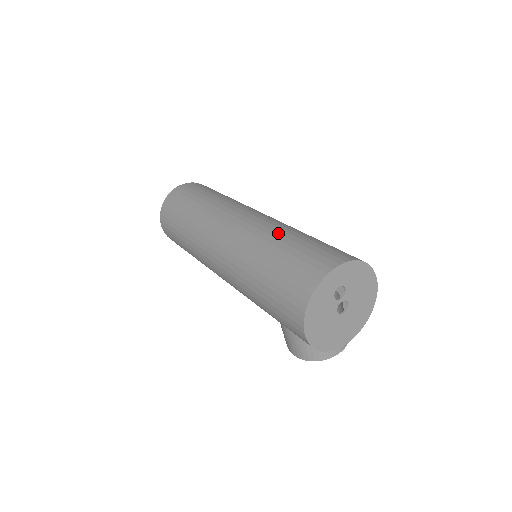
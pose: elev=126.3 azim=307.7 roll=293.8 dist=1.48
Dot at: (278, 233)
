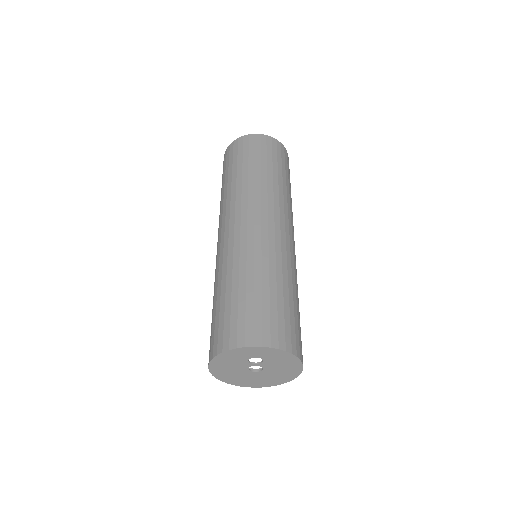
Dot at: (261, 267)
